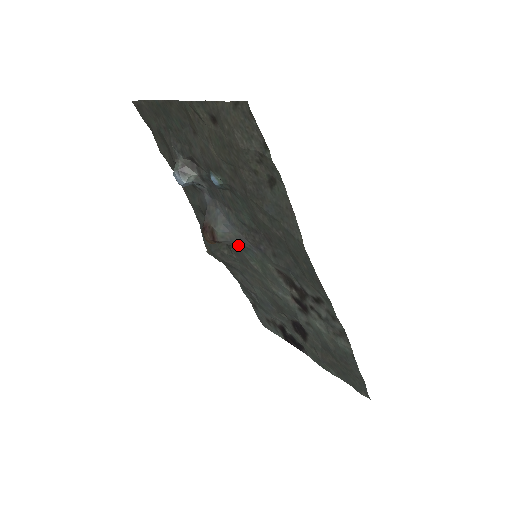
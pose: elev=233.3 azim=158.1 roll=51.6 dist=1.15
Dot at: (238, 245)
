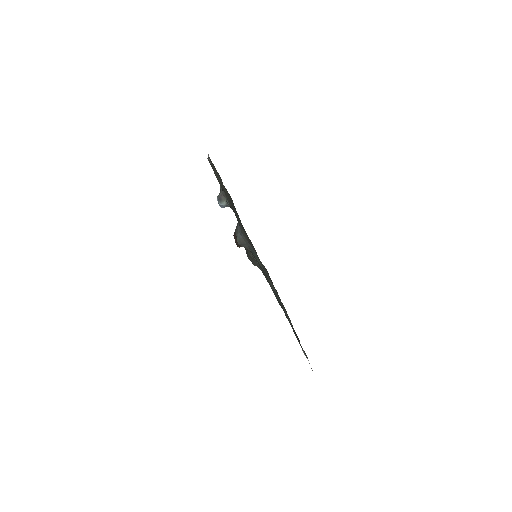
Dot at: (249, 248)
